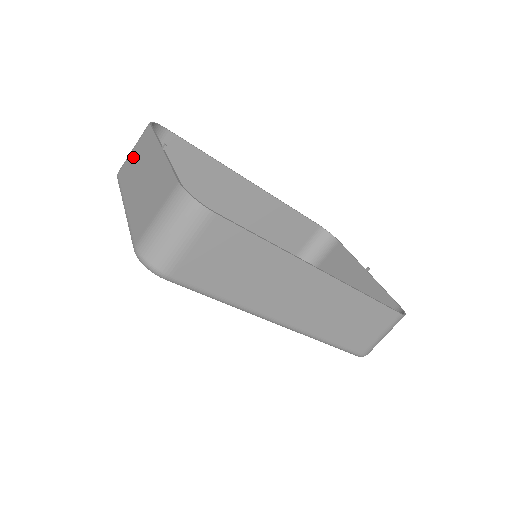
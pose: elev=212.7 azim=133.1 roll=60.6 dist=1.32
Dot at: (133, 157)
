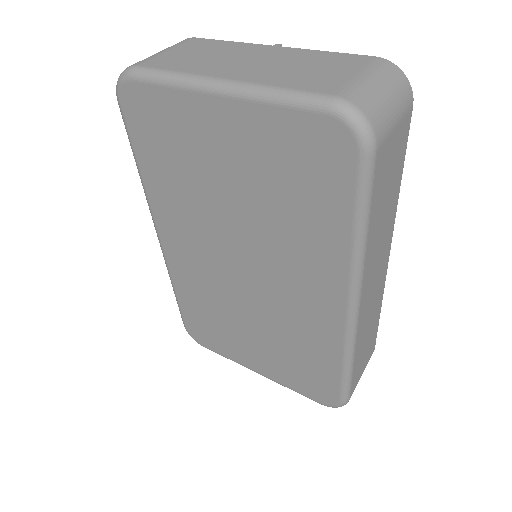
Dot at: (180, 53)
